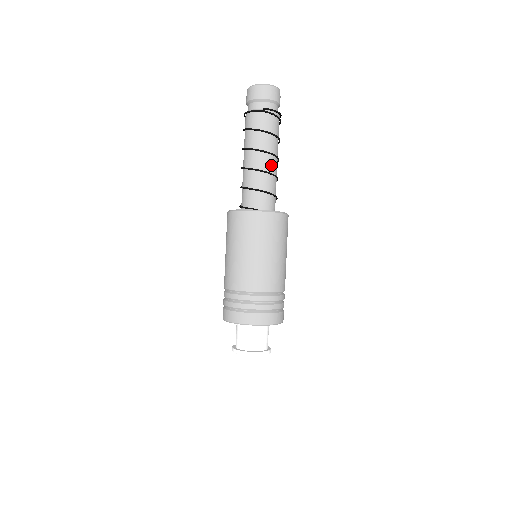
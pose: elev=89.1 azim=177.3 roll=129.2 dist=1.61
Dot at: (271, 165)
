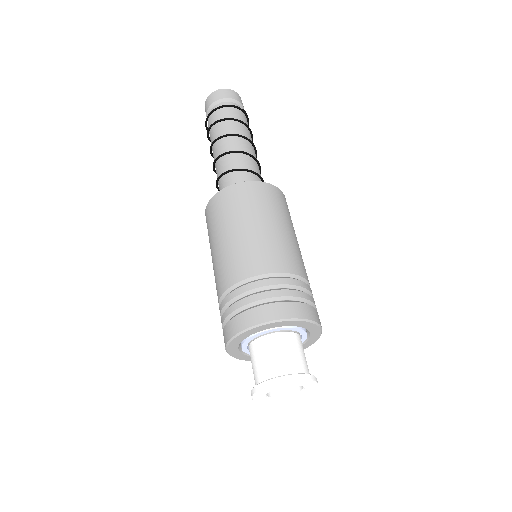
Dot at: occluded
